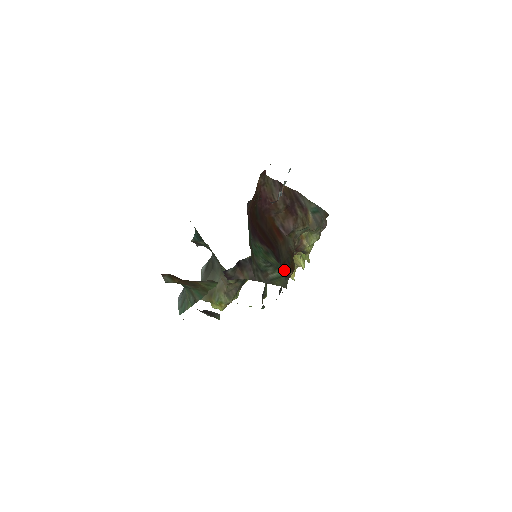
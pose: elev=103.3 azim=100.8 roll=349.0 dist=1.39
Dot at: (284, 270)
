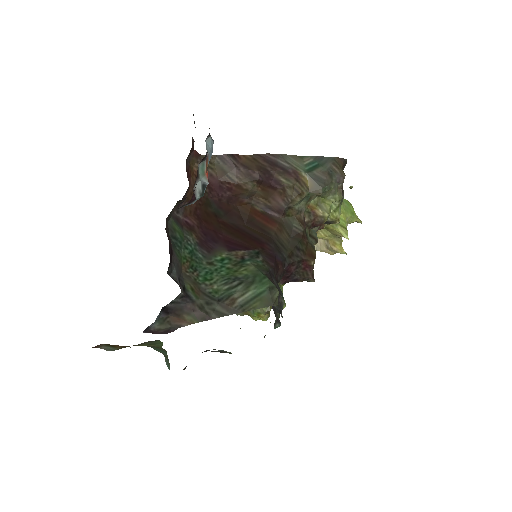
Dot at: (268, 279)
